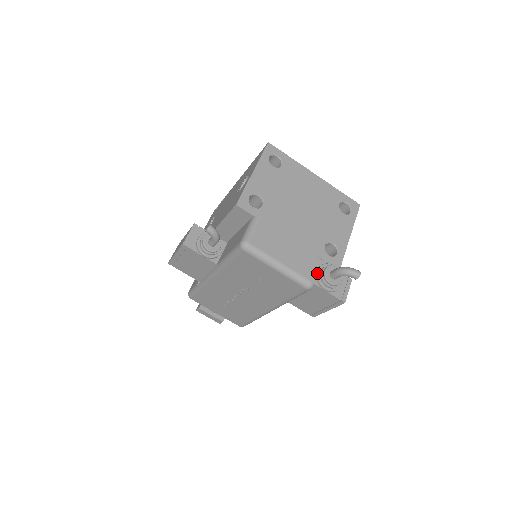
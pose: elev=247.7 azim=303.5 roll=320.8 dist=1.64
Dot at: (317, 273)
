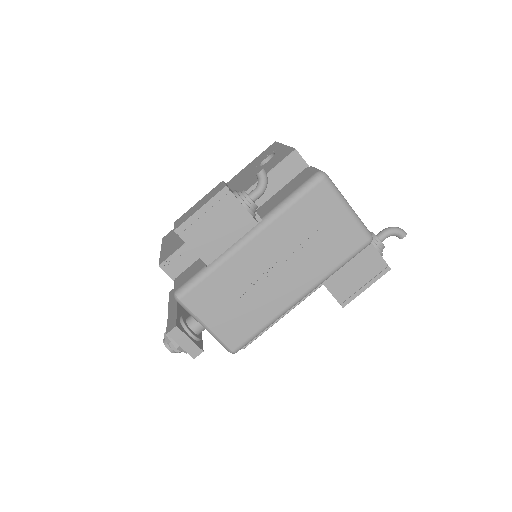
Dot at: occluded
